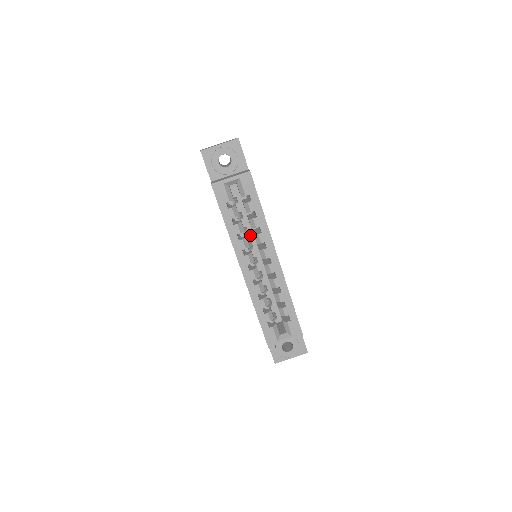
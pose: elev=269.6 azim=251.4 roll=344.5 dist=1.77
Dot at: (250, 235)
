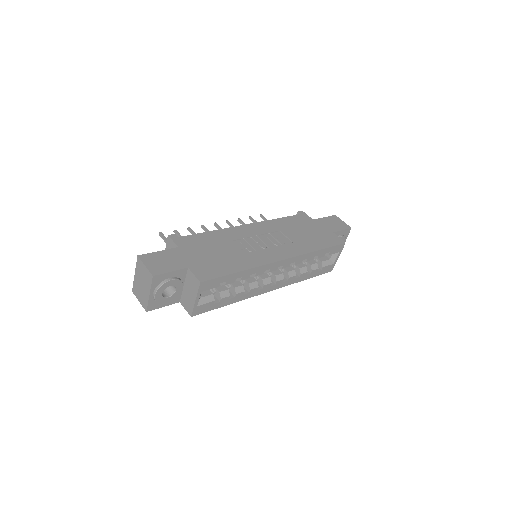
Dot at: occluded
